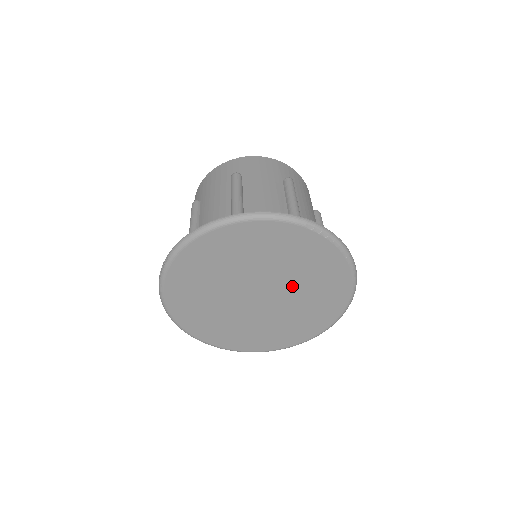
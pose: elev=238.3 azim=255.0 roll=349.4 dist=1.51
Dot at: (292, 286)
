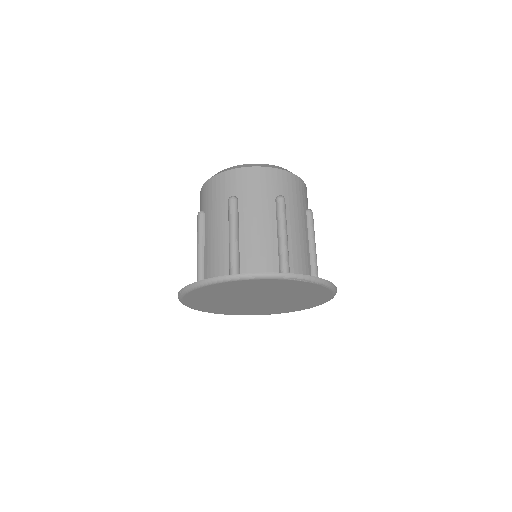
Dot at: (283, 296)
